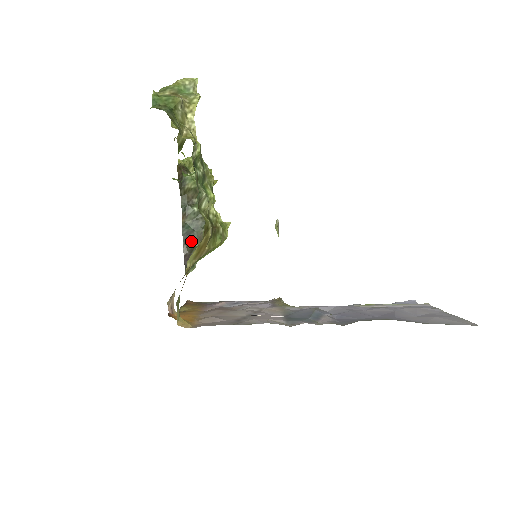
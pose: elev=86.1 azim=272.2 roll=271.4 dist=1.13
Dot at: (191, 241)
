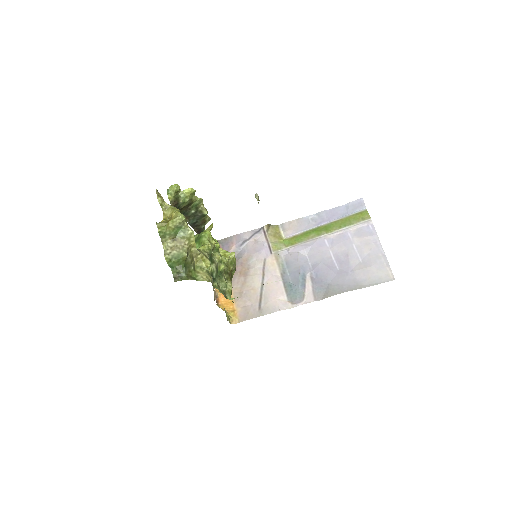
Dot at: (198, 226)
